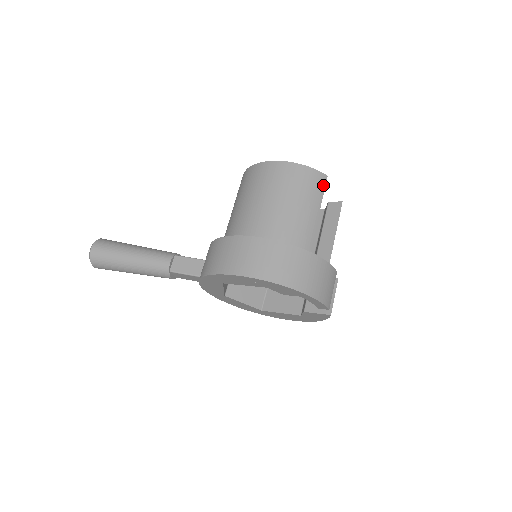
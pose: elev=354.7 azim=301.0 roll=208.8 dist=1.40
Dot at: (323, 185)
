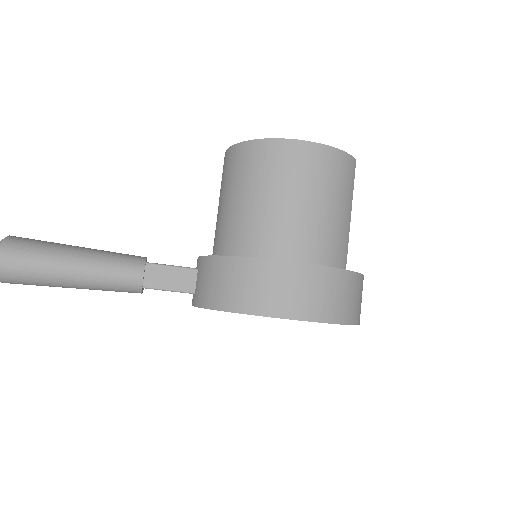
Dot at: (353, 173)
